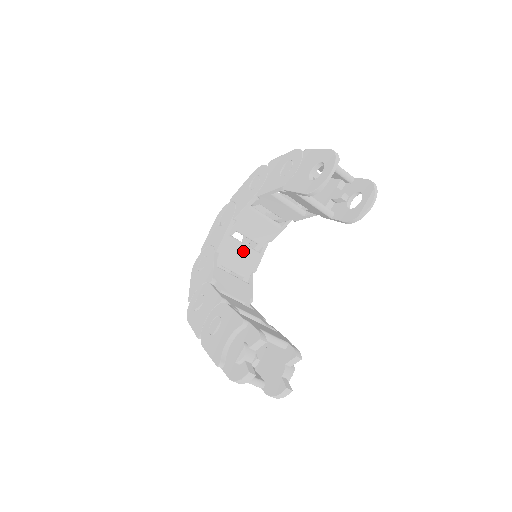
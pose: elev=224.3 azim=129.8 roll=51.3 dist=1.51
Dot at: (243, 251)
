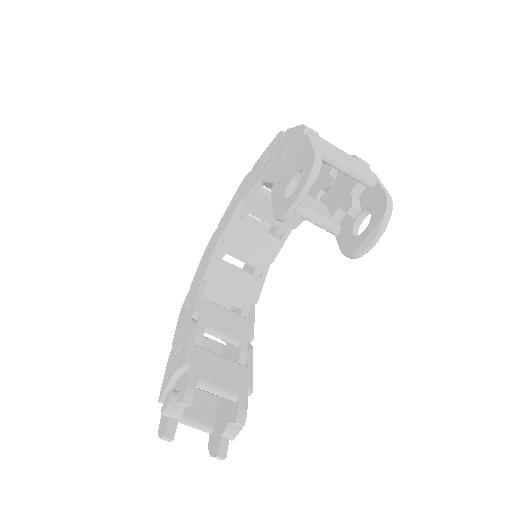
Dot at: (256, 238)
